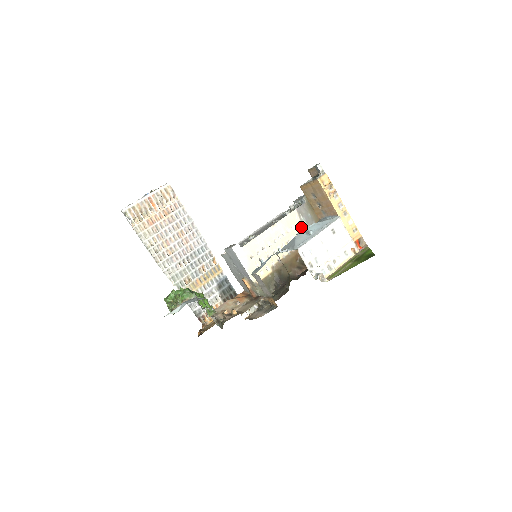
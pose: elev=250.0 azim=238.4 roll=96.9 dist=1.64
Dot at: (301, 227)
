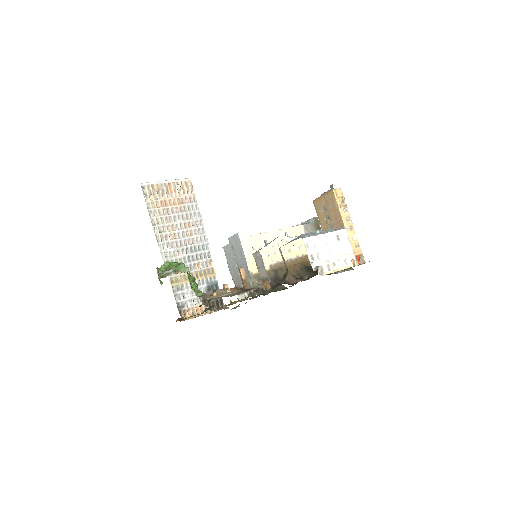
Dot at: occluded
